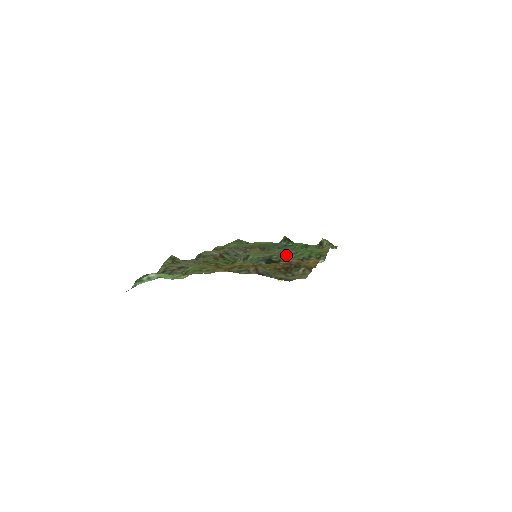
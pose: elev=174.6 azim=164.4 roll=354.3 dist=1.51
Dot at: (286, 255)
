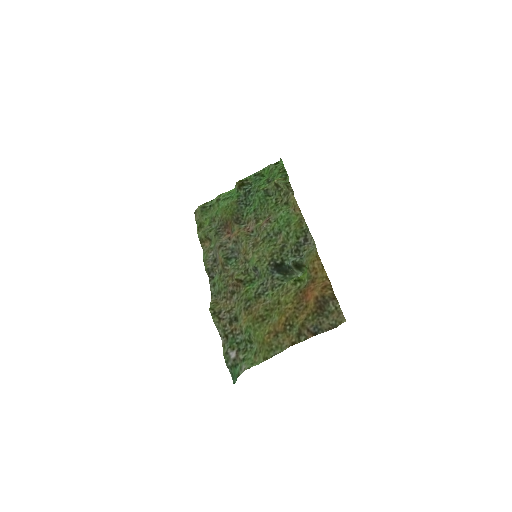
Dot at: (274, 238)
